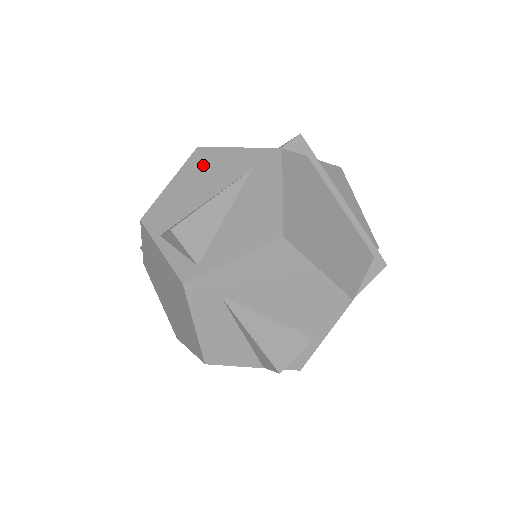
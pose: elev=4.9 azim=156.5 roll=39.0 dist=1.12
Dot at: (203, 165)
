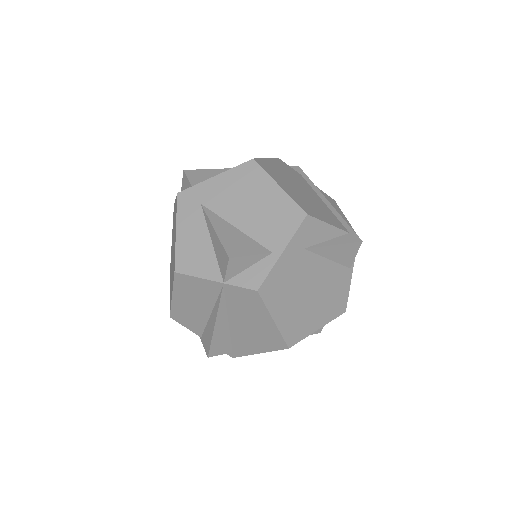
Dot at: occluded
